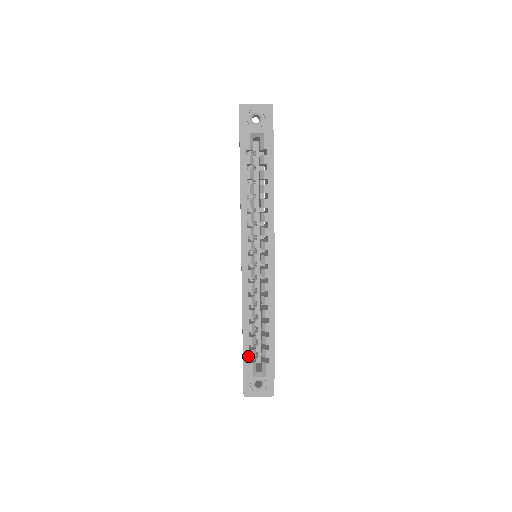
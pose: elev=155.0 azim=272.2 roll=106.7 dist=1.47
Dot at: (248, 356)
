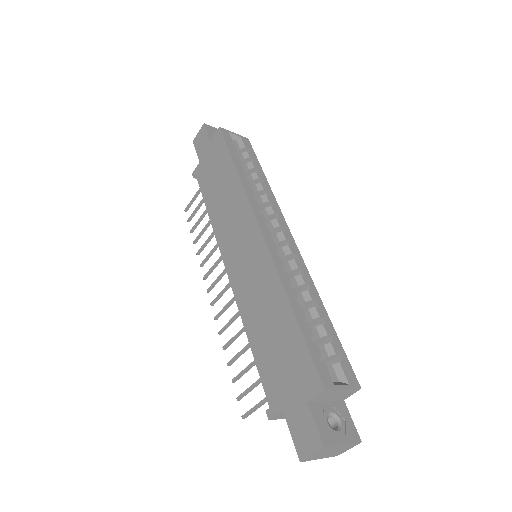
Dot at: (315, 350)
